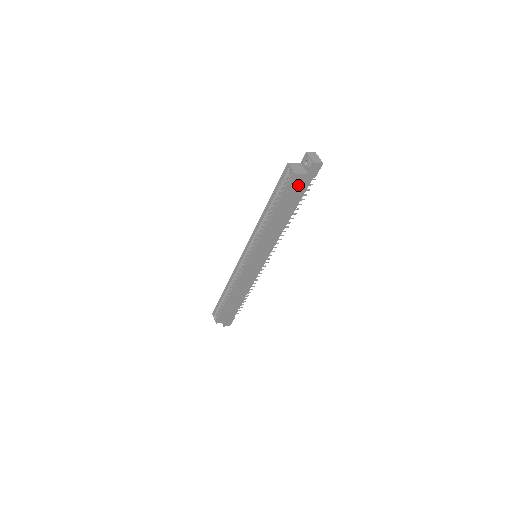
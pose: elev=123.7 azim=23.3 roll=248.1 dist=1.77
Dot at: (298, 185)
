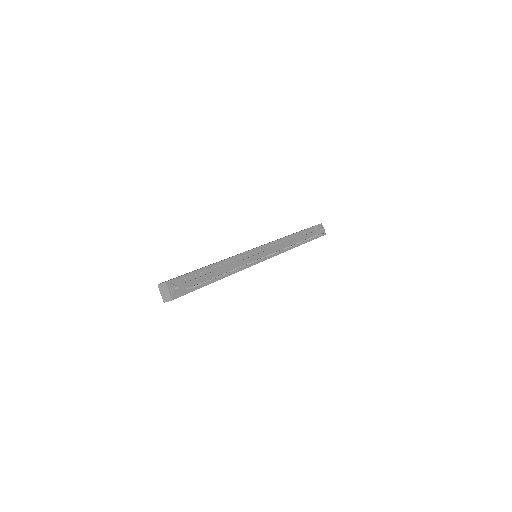
Dot at: occluded
